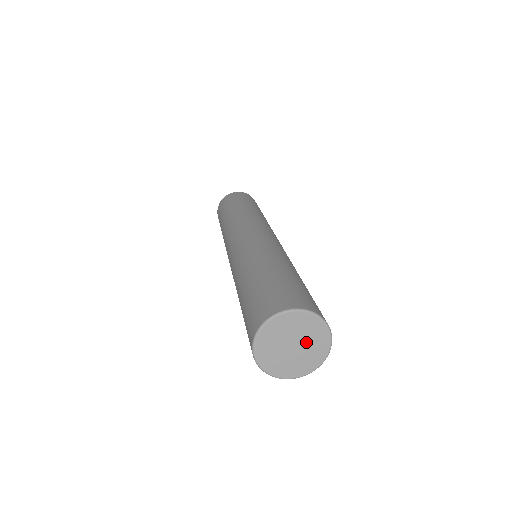
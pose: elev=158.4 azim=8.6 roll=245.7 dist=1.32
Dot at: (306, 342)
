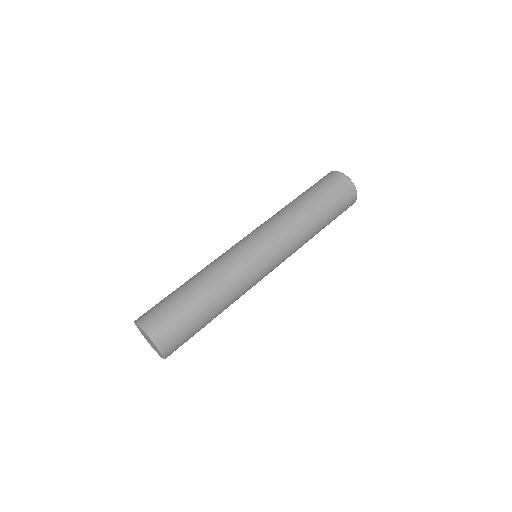
Dot at: (152, 343)
